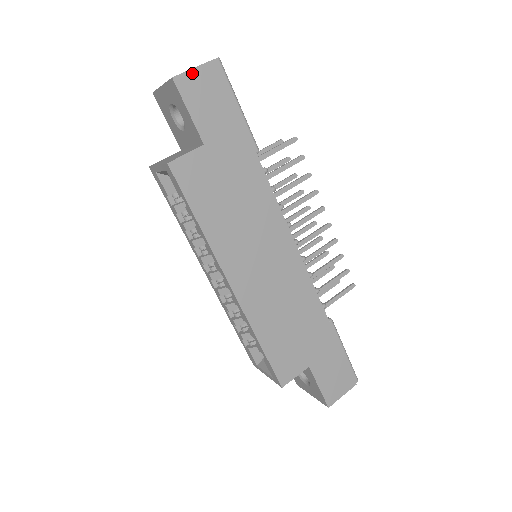
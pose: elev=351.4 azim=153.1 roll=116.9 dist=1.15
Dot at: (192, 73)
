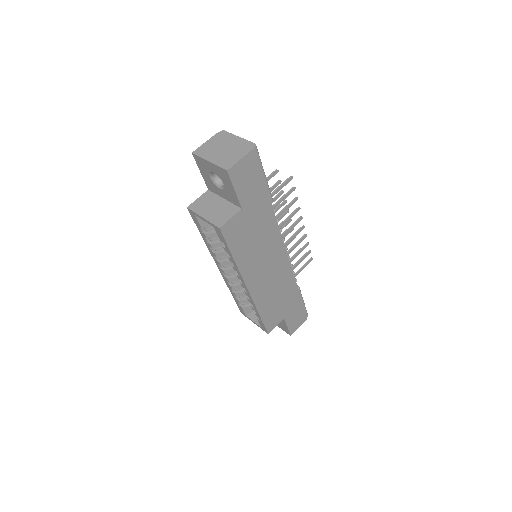
Dot at: (239, 163)
